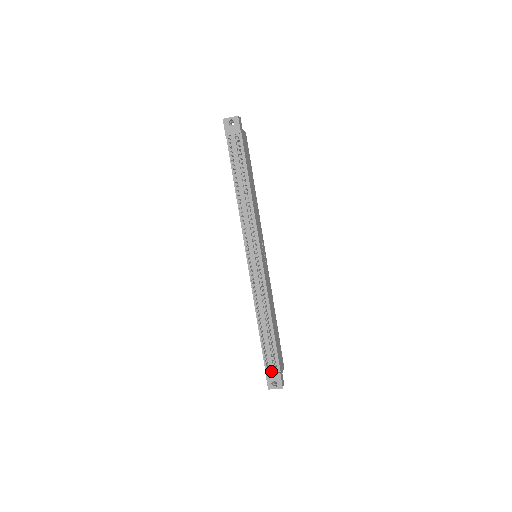
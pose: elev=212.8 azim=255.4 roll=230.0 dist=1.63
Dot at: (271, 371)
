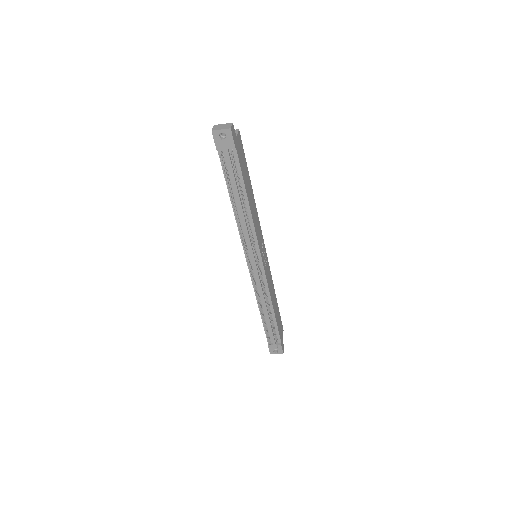
Dot at: (273, 343)
